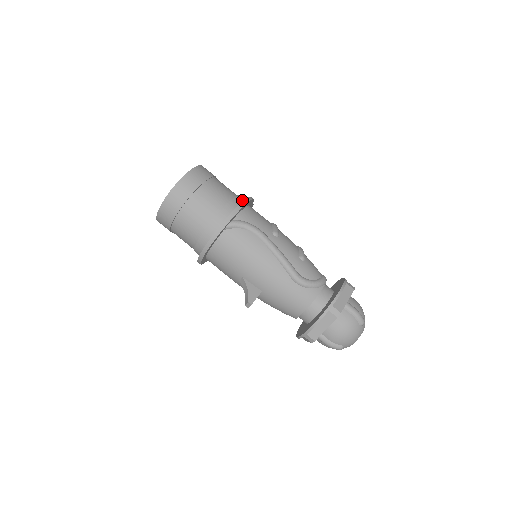
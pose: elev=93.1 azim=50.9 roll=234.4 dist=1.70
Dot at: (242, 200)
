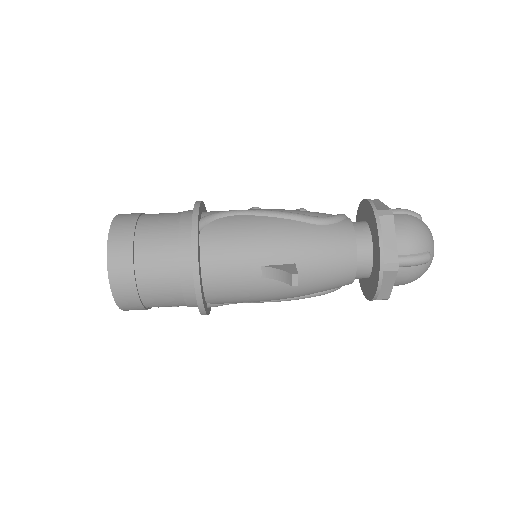
Dot at: occluded
